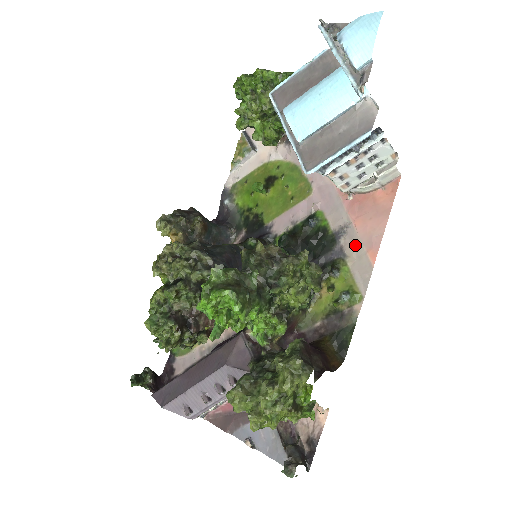
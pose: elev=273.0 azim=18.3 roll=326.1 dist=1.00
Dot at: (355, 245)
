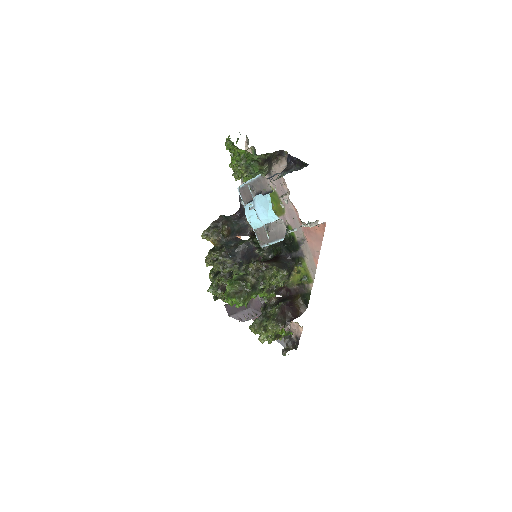
Dot at: (308, 252)
